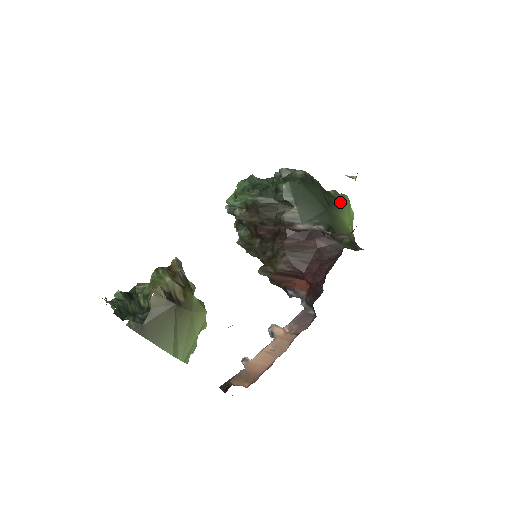
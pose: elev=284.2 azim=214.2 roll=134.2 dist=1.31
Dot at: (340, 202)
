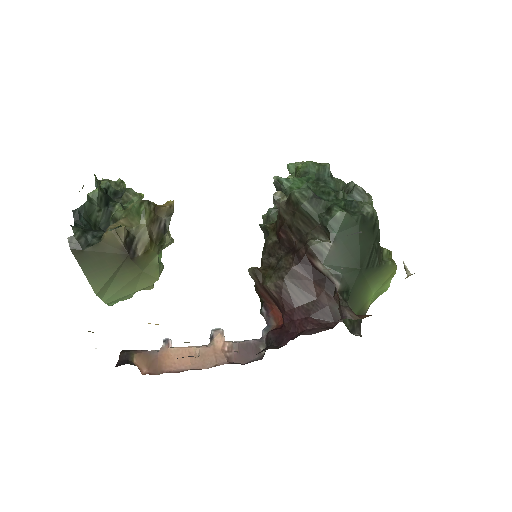
Dot at: (383, 269)
